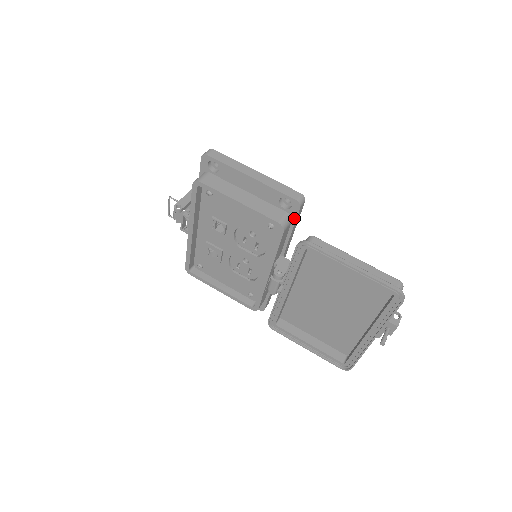
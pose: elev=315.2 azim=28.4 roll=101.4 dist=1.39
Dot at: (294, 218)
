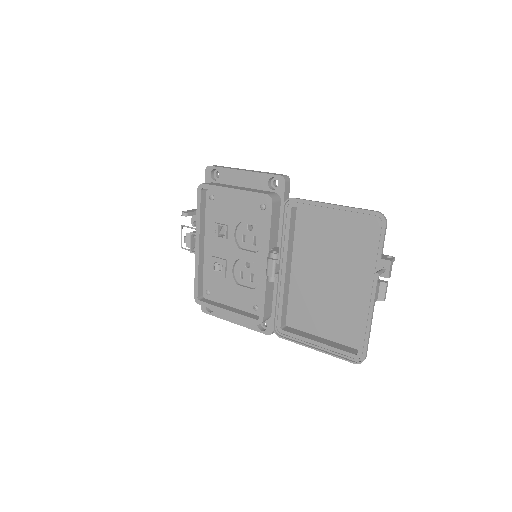
Dot at: (282, 196)
